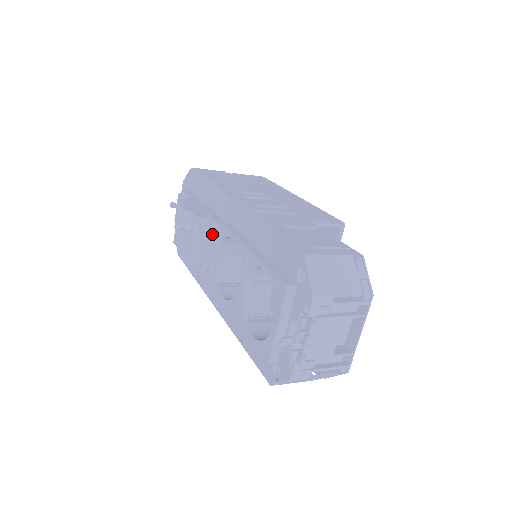
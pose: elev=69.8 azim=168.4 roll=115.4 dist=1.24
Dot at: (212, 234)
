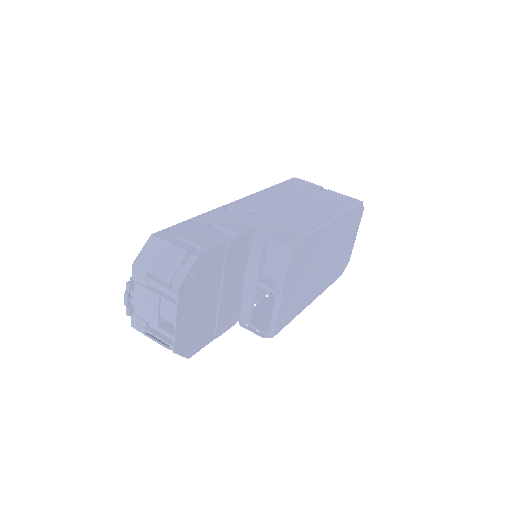
Dot at: occluded
